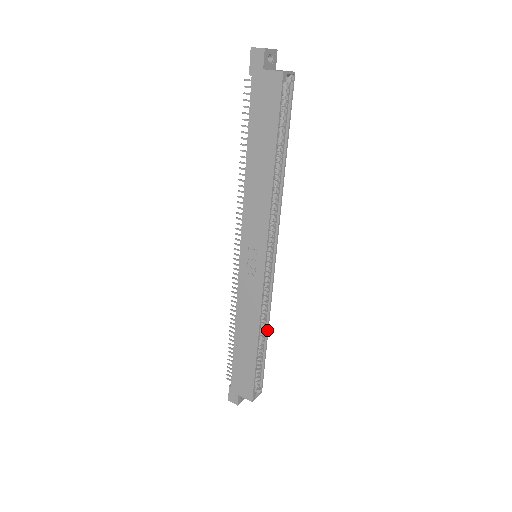
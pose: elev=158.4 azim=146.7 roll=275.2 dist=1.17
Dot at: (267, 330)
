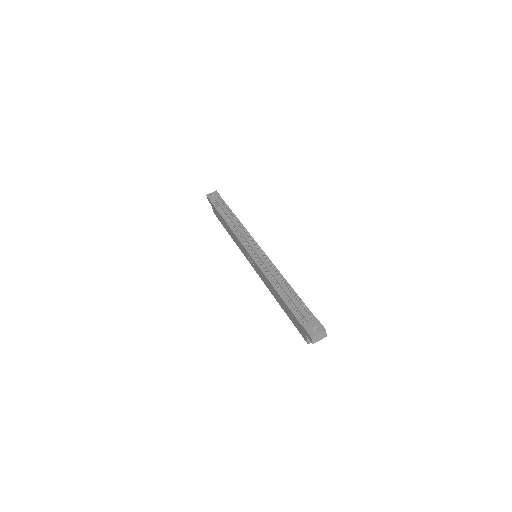
Dot at: occluded
